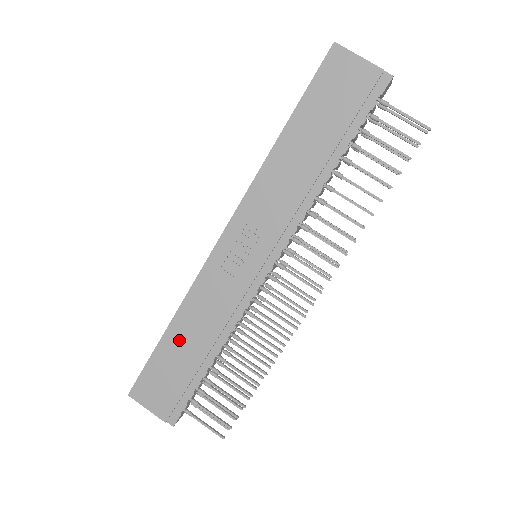
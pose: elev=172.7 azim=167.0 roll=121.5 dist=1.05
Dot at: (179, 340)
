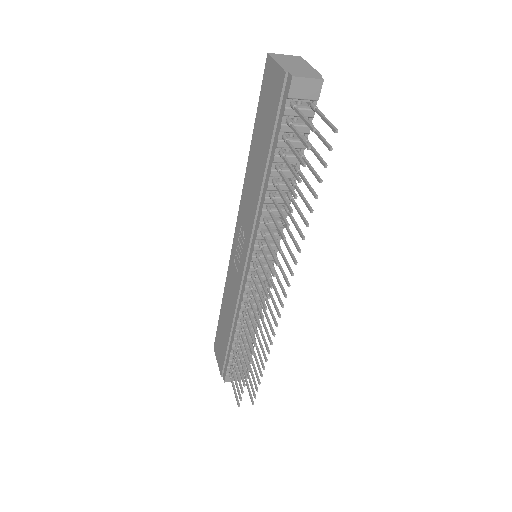
Dot at: (224, 315)
